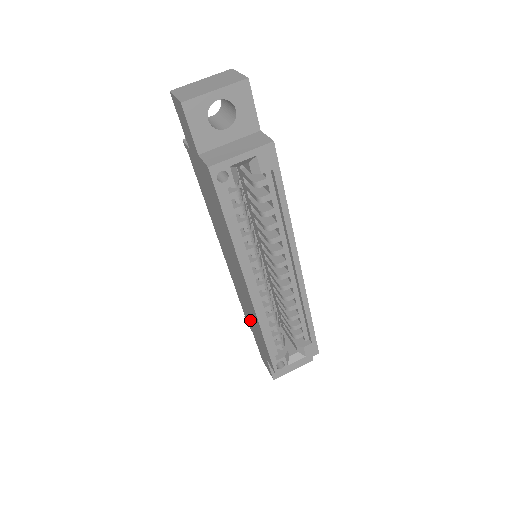
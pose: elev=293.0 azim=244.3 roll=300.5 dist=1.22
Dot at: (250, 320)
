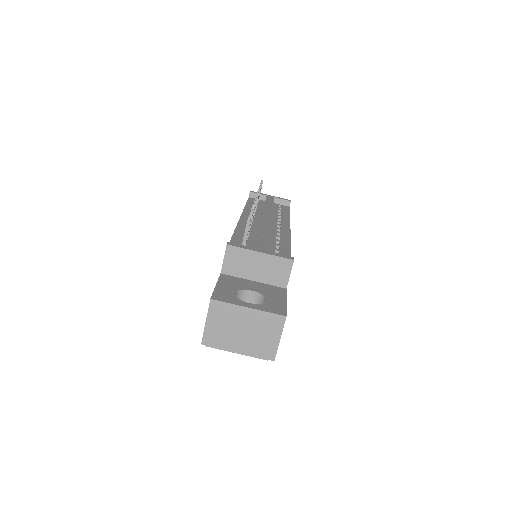
Dot at: occluded
